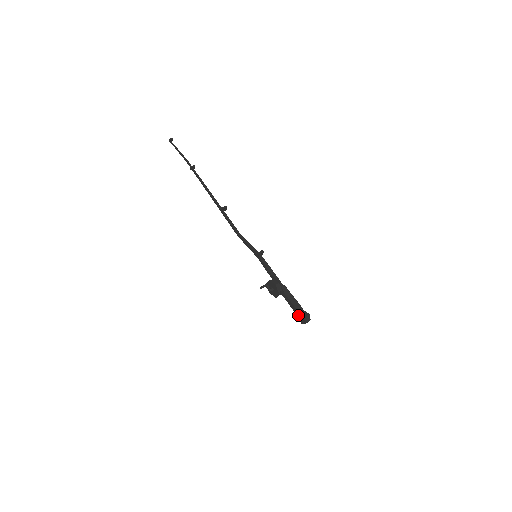
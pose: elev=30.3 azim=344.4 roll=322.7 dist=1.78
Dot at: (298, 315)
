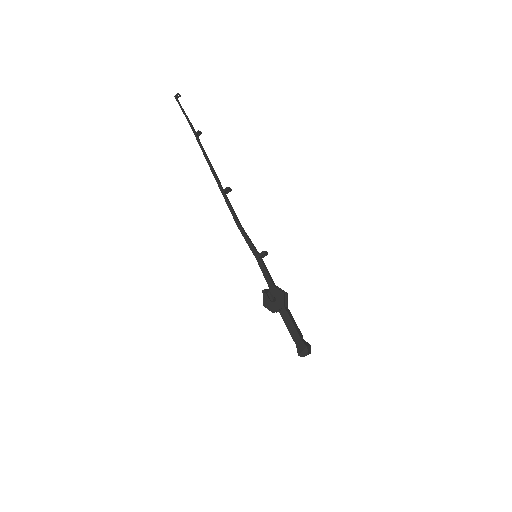
Dot at: (296, 343)
